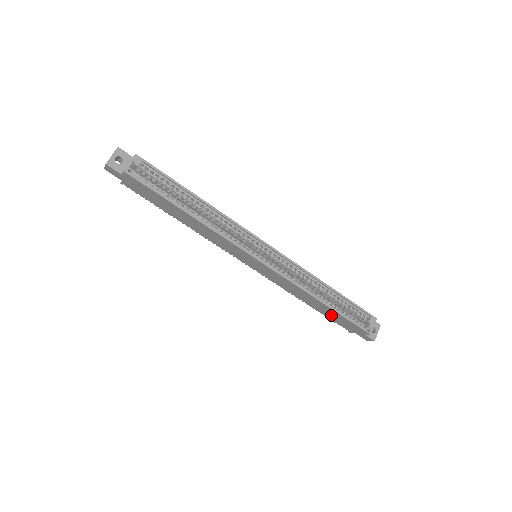
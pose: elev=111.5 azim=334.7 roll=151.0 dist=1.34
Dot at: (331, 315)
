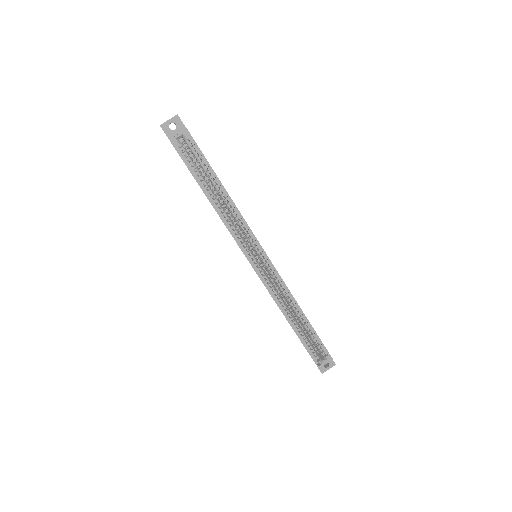
Dot at: occluded
